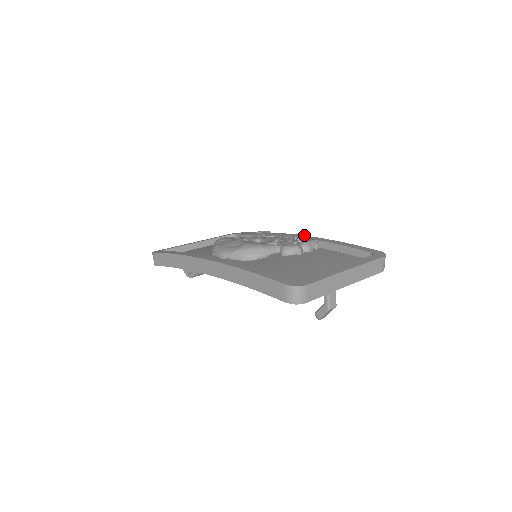
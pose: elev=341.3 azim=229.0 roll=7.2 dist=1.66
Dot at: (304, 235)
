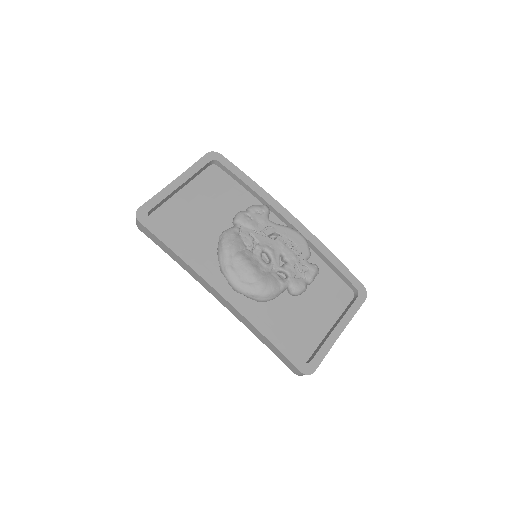
Dot at: (306, 243)
